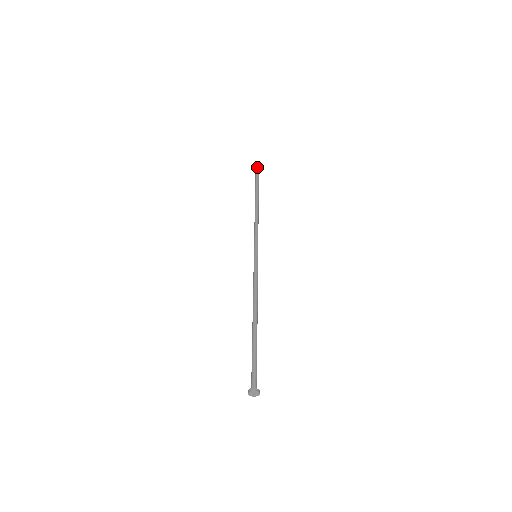
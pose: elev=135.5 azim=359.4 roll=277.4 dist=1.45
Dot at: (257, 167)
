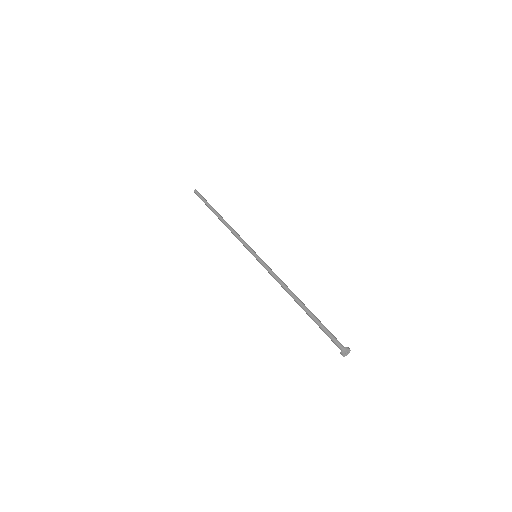
Dot at: occluded
